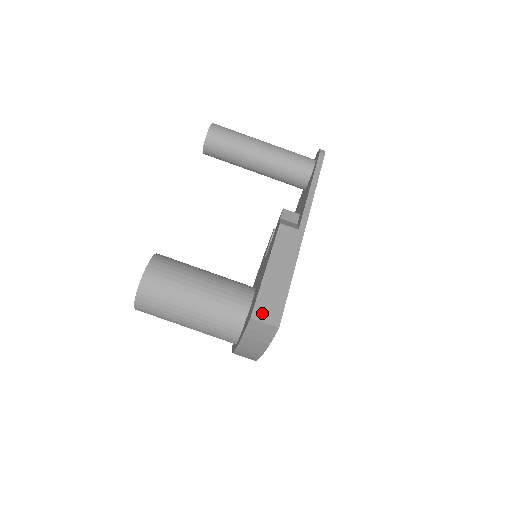
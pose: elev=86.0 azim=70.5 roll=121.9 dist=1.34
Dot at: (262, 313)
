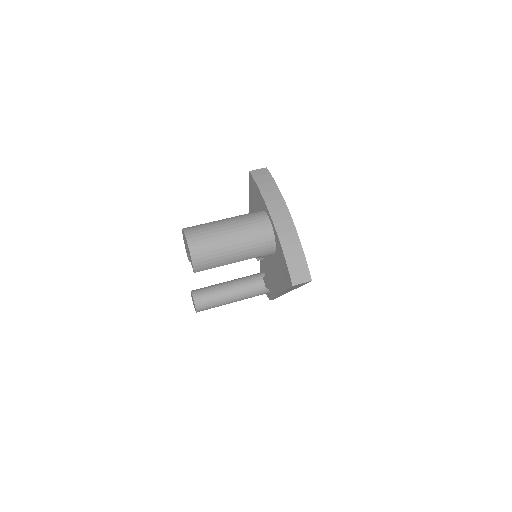
Dot at: occluded
